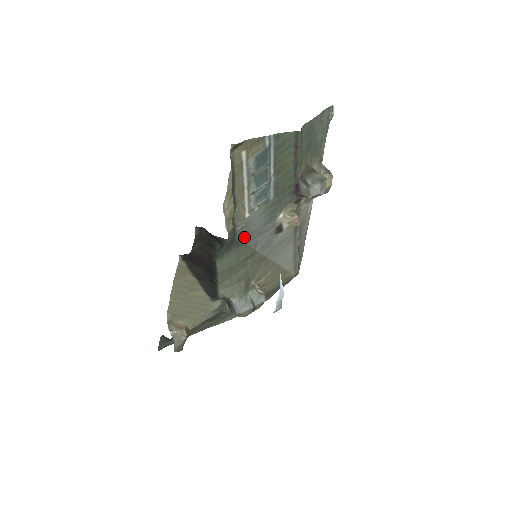
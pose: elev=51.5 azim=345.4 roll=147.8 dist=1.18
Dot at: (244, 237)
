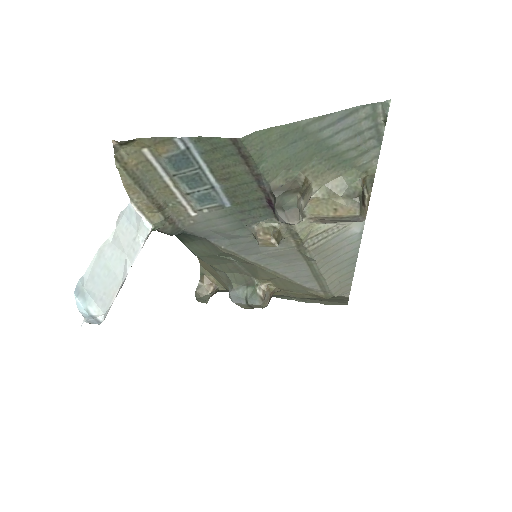
Dot at: (203, 233)
